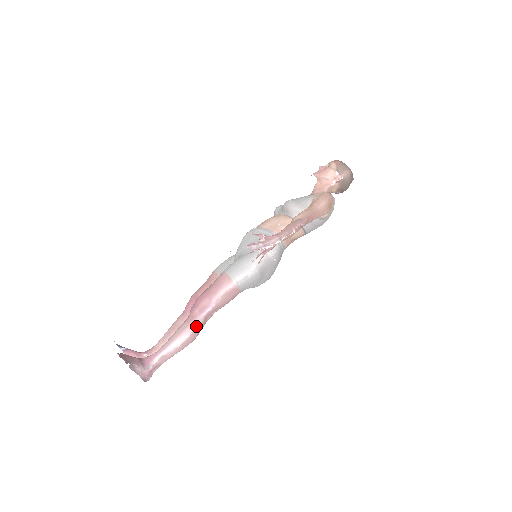
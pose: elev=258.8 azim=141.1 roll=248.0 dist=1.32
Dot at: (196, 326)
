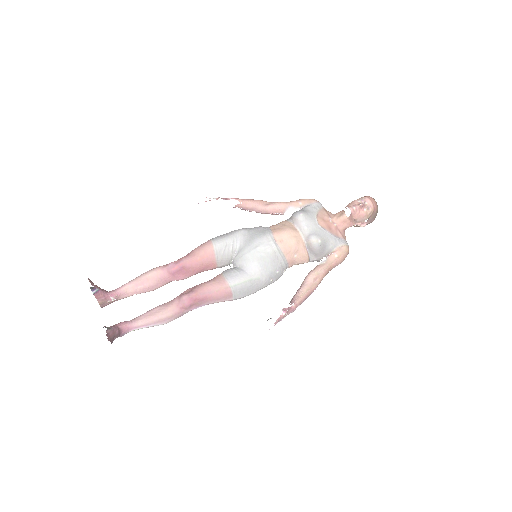
Dot at: (180, 316)
